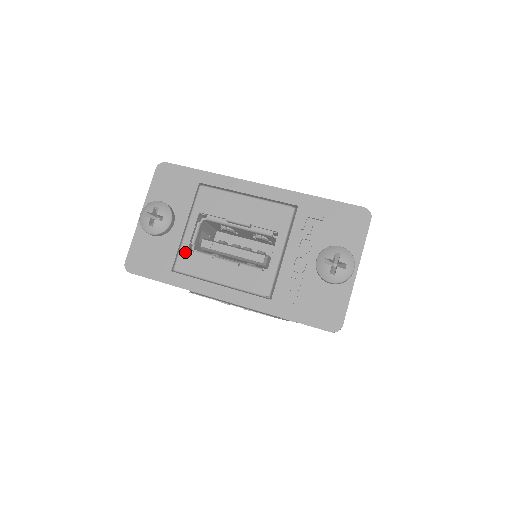
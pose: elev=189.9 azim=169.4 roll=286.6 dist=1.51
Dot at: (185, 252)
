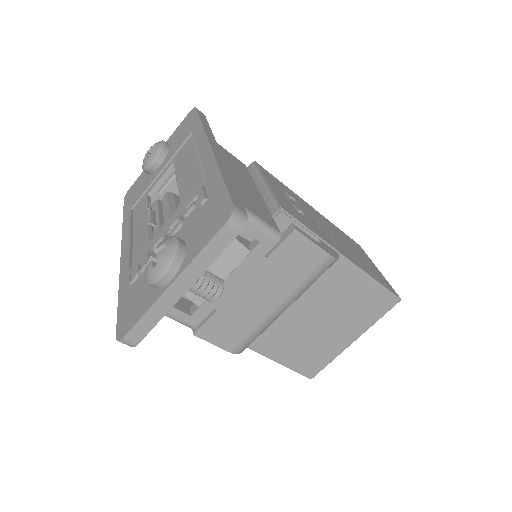
Dot at: (145, 195)
